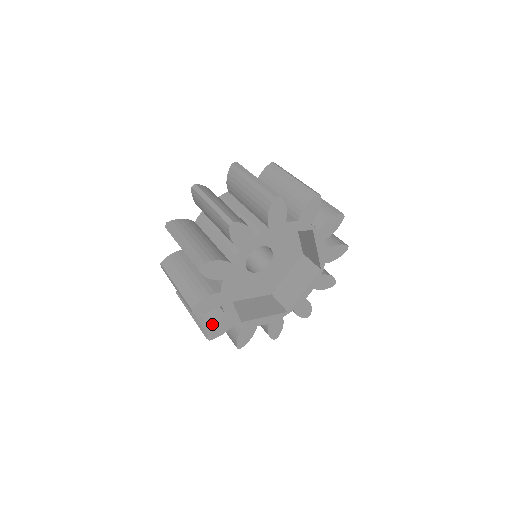
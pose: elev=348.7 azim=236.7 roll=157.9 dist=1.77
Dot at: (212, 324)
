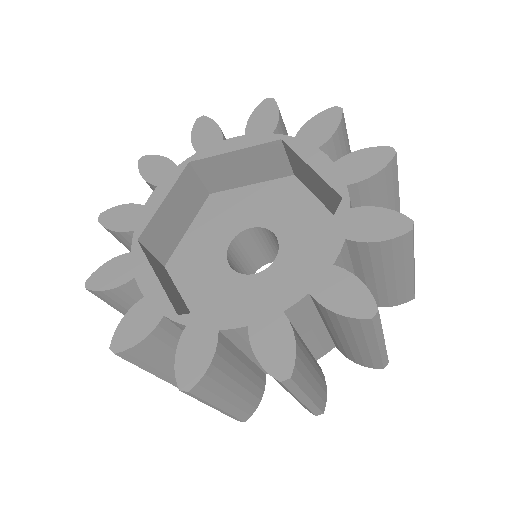
Dot at: (124, 321)
